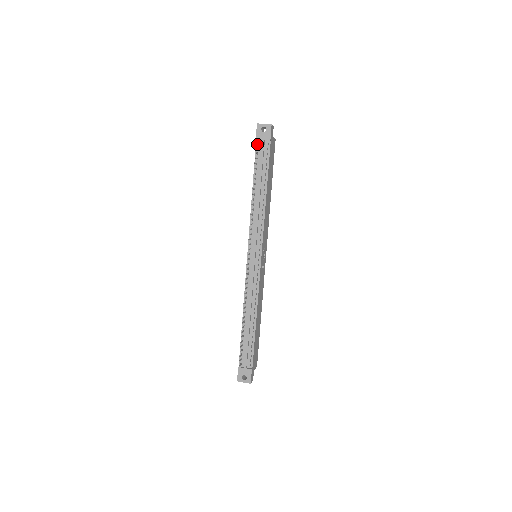
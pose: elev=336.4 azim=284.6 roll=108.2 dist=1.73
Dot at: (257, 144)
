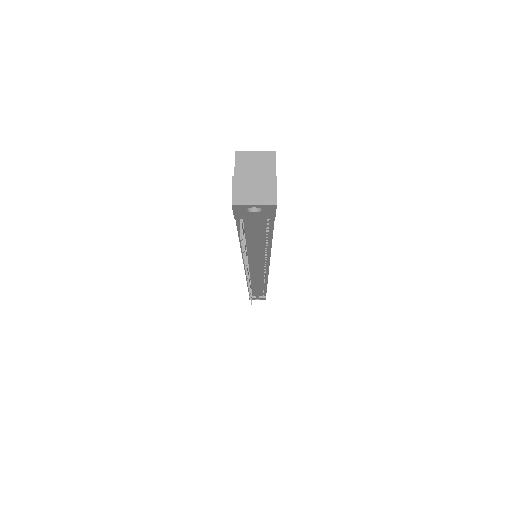
Dot at: occluded
